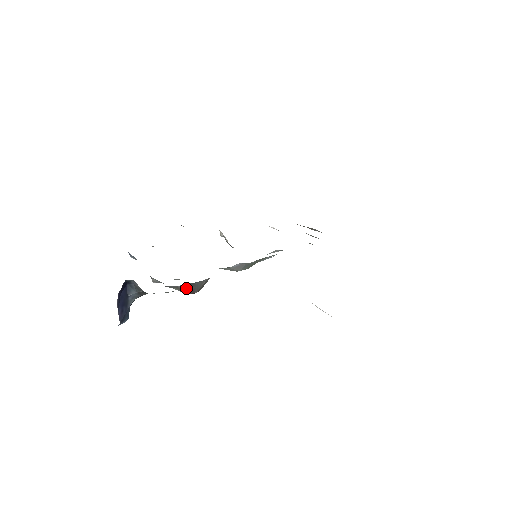
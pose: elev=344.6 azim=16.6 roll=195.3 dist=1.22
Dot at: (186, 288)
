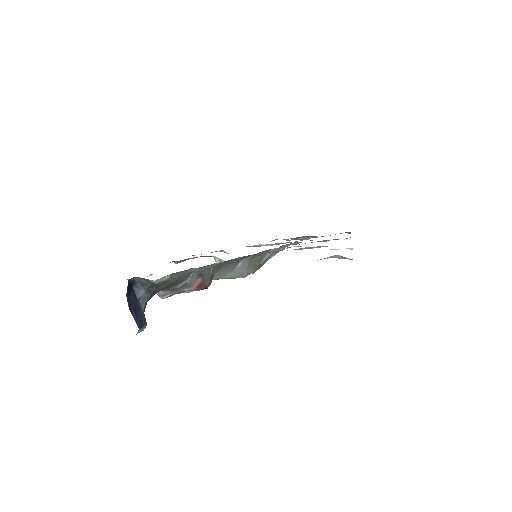
Dot at: (195, 282)
